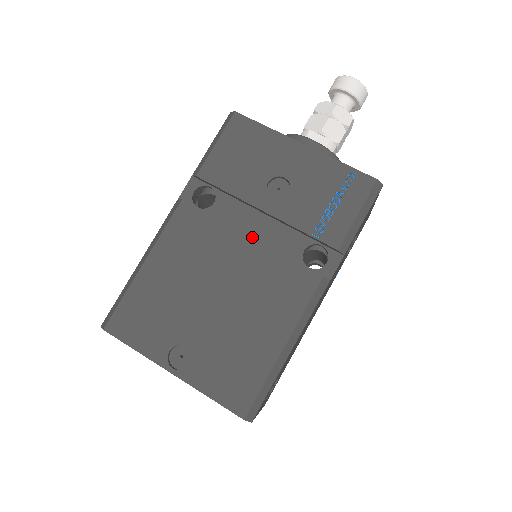
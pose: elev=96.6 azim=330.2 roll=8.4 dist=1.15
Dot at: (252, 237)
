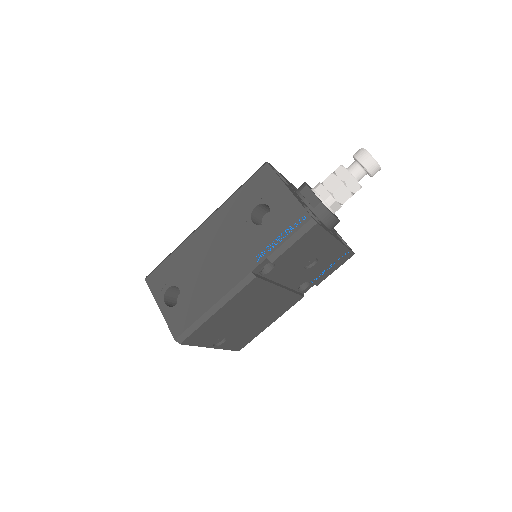
Dot at: (281, 284)
